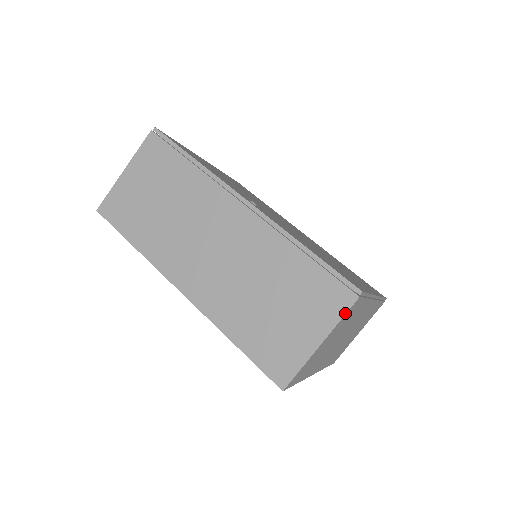
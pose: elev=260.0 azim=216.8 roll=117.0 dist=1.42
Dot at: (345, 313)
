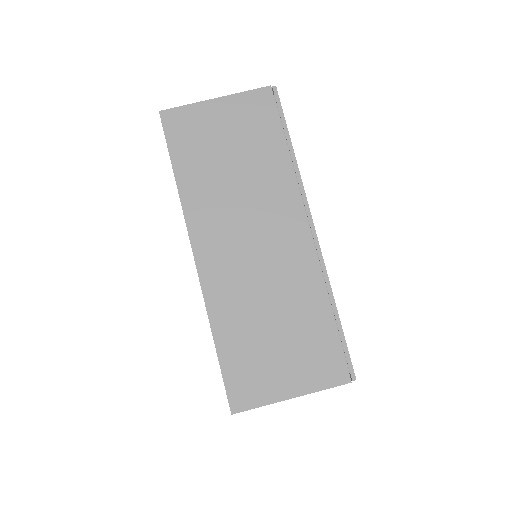
Dot at: (331, 387)
